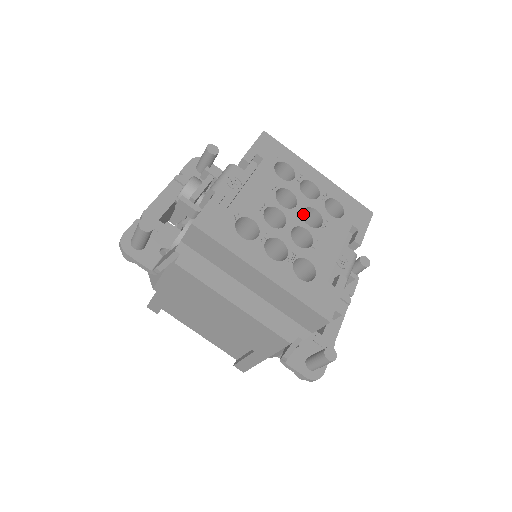
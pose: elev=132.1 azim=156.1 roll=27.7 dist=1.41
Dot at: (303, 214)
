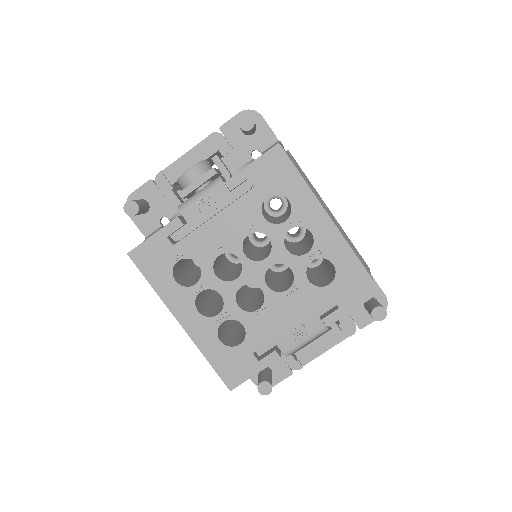
Dot at: occluded
